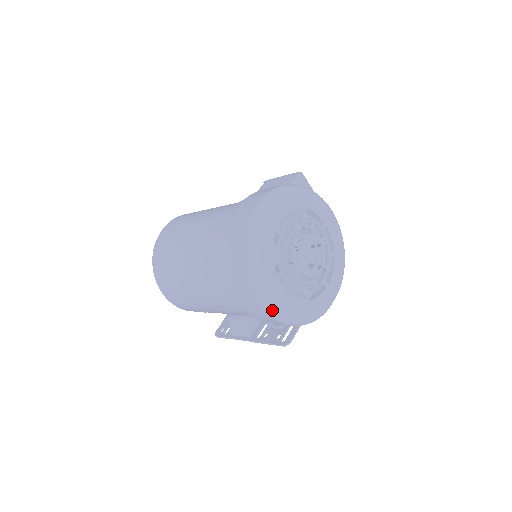
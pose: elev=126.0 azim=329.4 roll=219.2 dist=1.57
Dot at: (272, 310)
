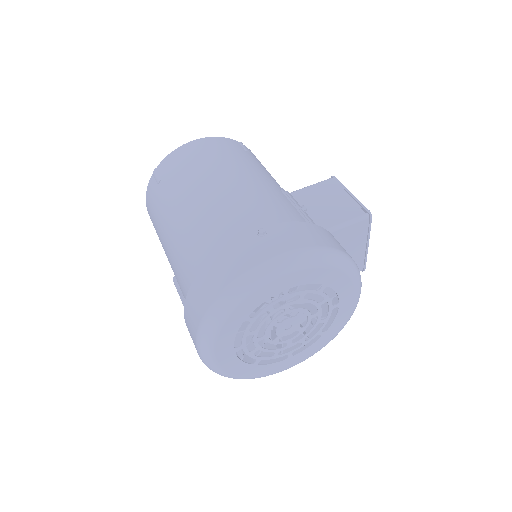
Dot at: (206, 362)
